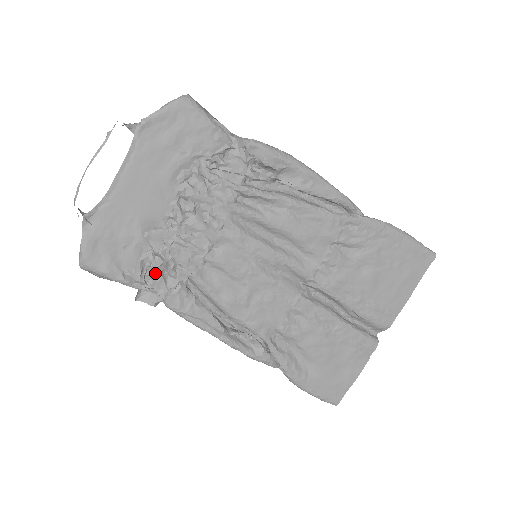
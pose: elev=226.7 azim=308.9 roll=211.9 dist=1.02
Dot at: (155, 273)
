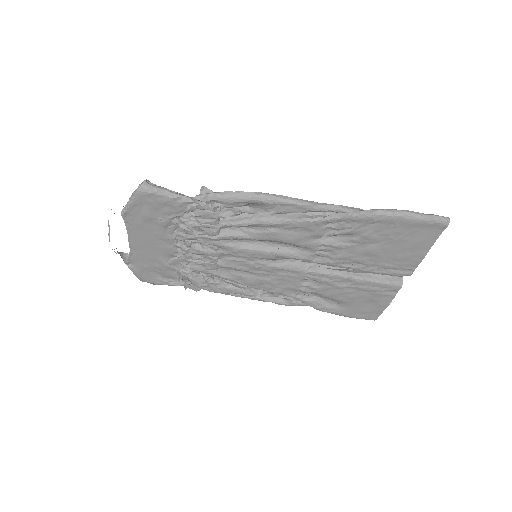
Dot at: (188, 278)
